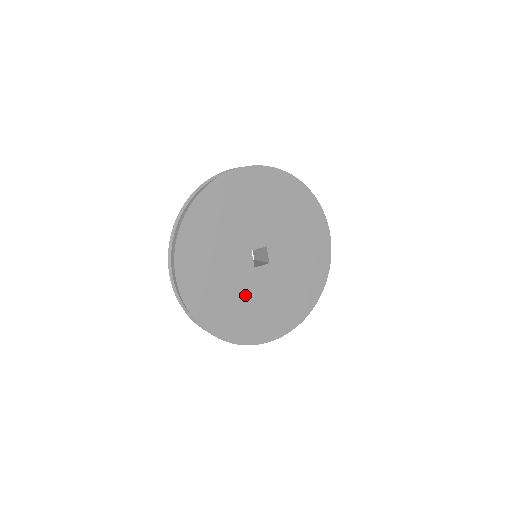
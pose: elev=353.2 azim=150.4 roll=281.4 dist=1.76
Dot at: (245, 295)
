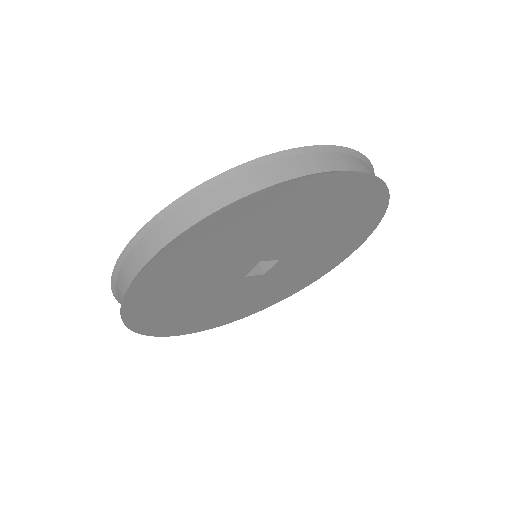
Dot at: (206, 298)
